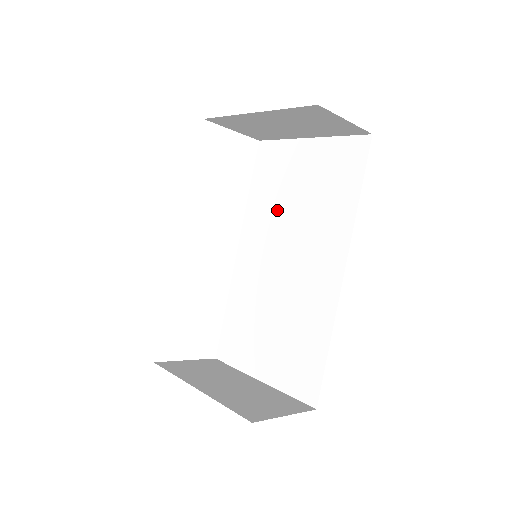
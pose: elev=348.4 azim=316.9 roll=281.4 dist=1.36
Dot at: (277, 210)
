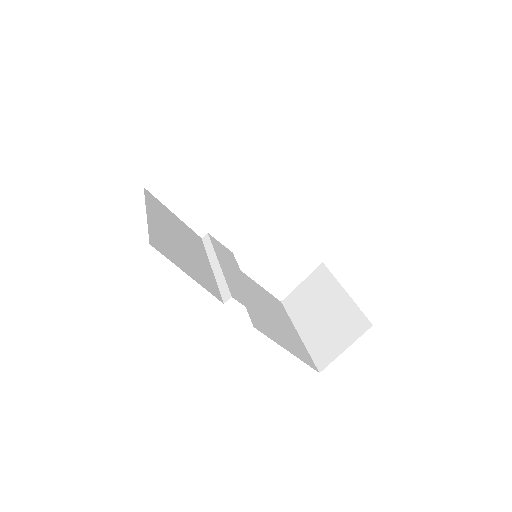
Dot at: occluded
